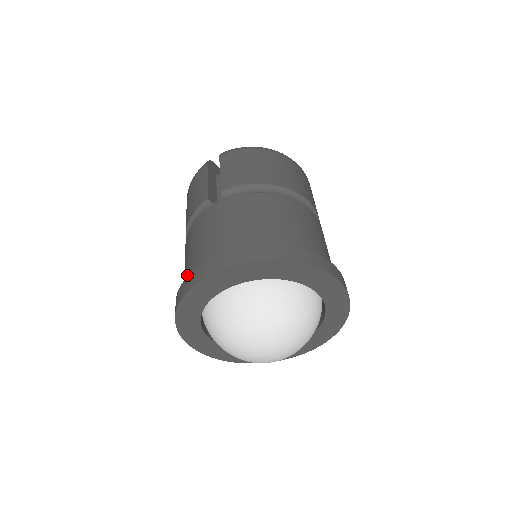
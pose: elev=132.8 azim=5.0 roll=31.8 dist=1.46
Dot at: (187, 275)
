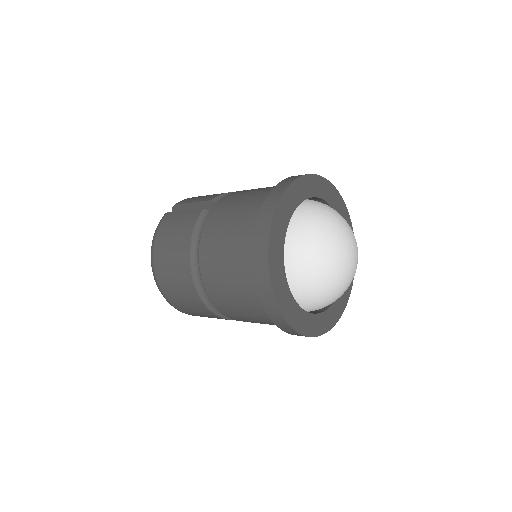
Dot at: (244, 235)
